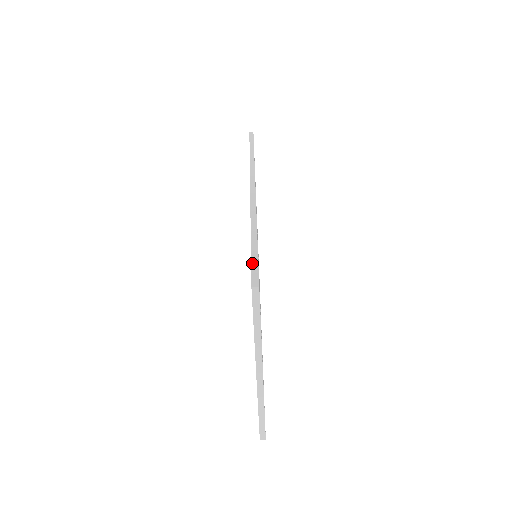
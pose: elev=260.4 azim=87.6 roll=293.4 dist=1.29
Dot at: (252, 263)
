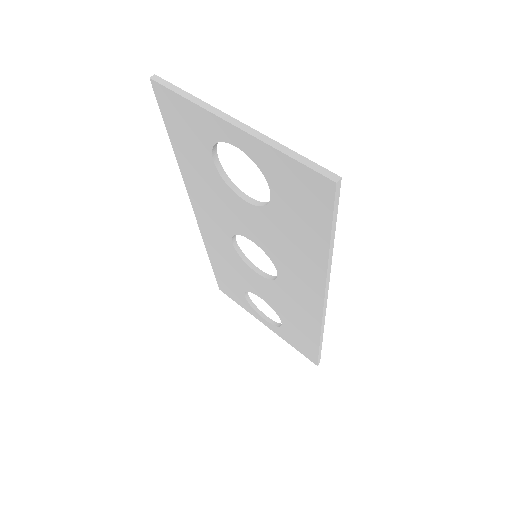
Dot at: (160, 109)
